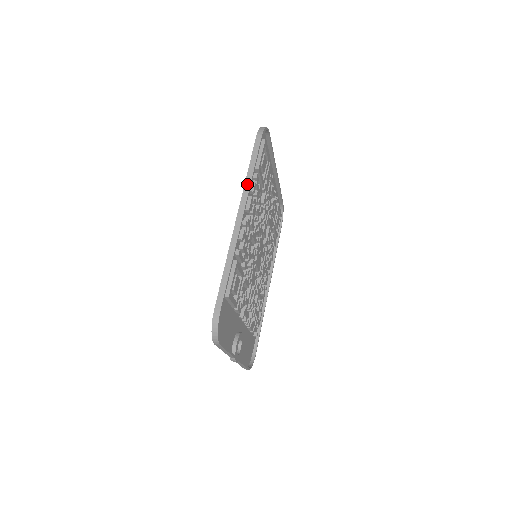
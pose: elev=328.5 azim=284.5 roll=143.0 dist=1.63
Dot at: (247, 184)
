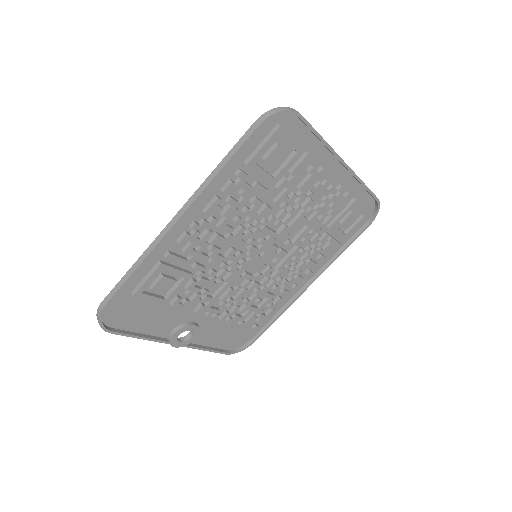
Dot at: (206, 182)
